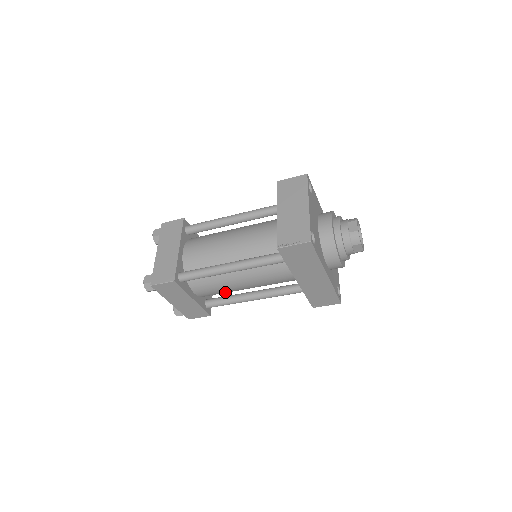
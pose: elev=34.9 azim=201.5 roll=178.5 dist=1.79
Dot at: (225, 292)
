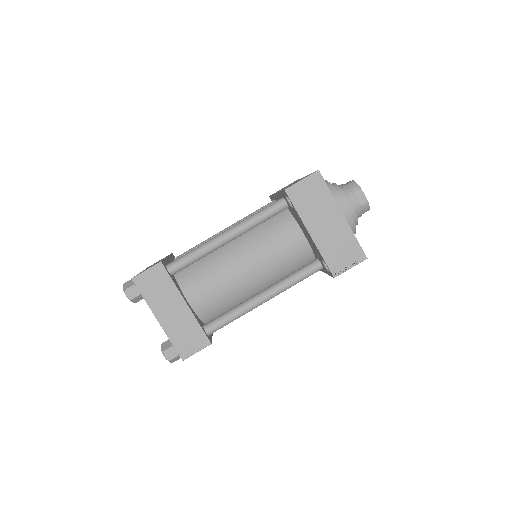
Dot at: occluded
